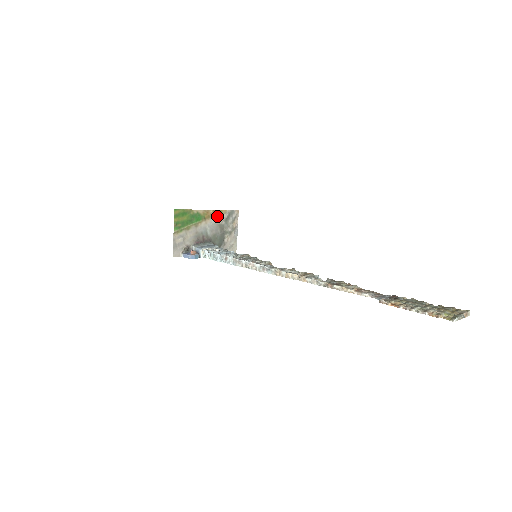
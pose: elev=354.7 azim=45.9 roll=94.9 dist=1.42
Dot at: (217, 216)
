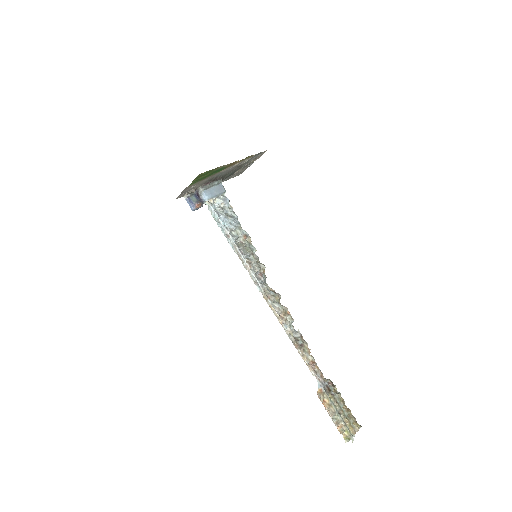
Dot at: (241, 161)
